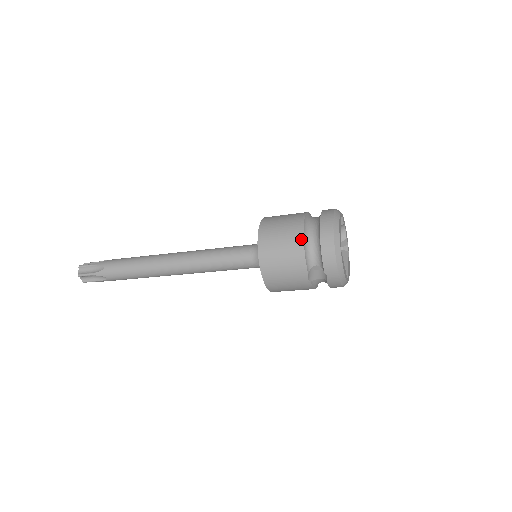
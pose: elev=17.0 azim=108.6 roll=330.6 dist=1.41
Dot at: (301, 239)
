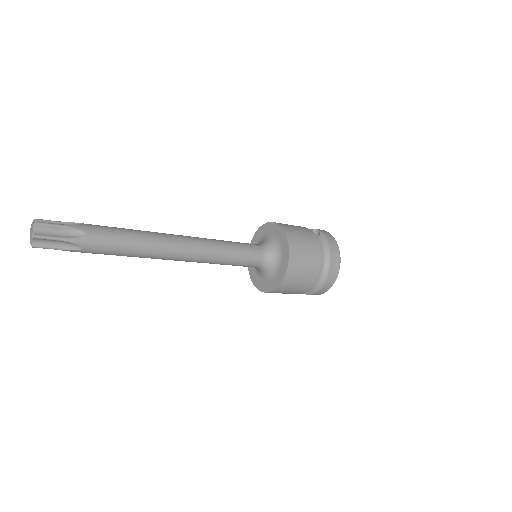
Dot at: (311, 287)
